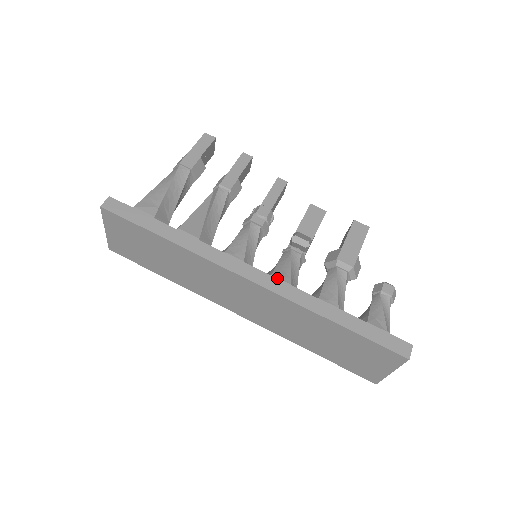
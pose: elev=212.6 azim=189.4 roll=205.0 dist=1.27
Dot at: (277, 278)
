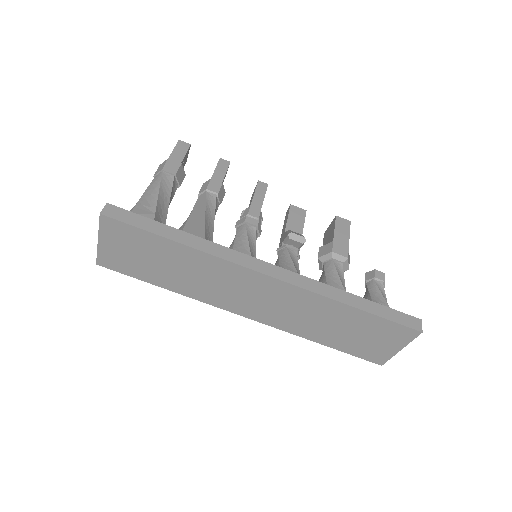
Dot at: occluded
